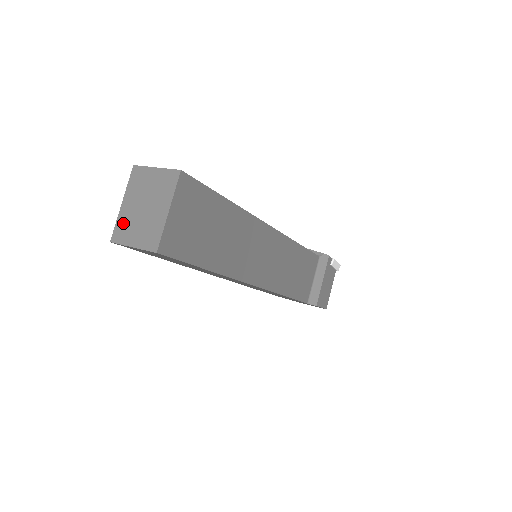
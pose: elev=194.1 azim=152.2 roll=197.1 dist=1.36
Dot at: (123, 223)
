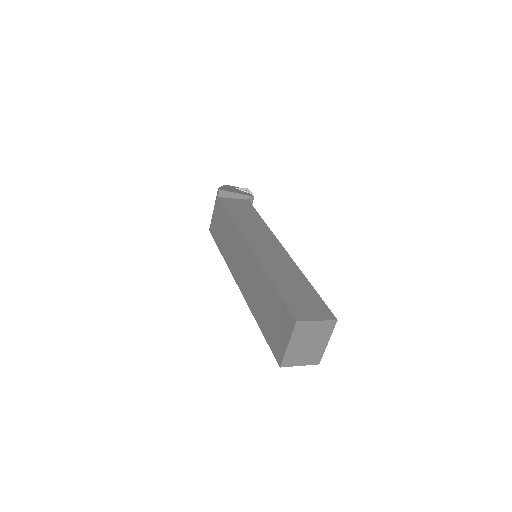
Dot at: (291, 356)
